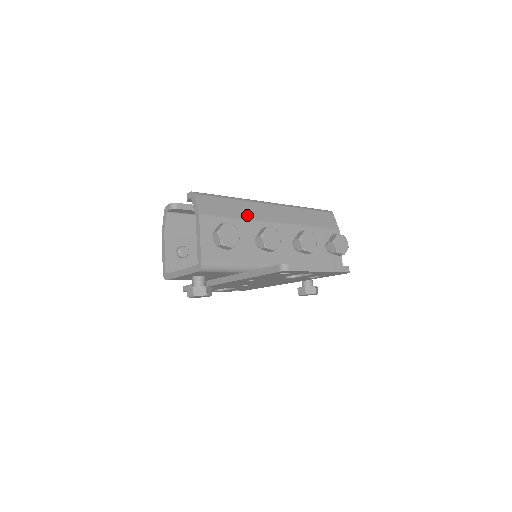
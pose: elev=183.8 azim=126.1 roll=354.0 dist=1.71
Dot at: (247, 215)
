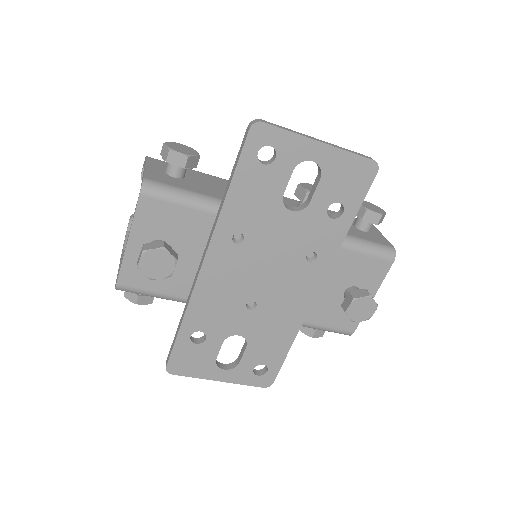
Dot at: occluded
